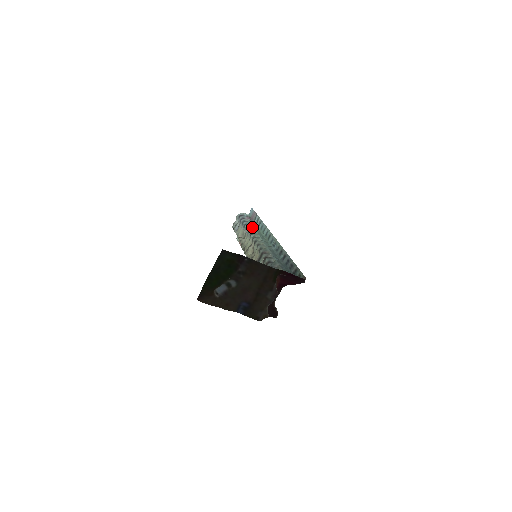
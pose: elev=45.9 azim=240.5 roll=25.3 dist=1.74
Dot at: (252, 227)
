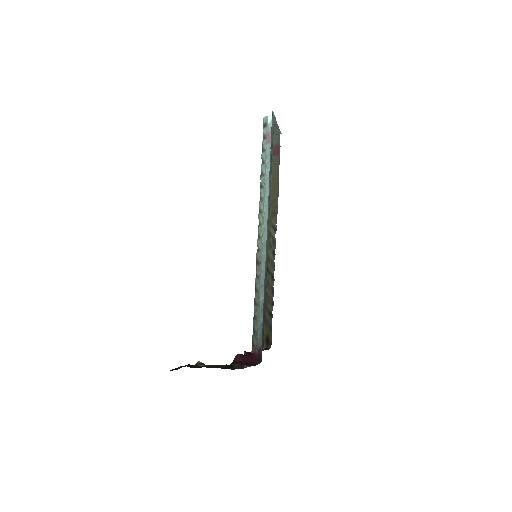
Dot at: (264, 176)
